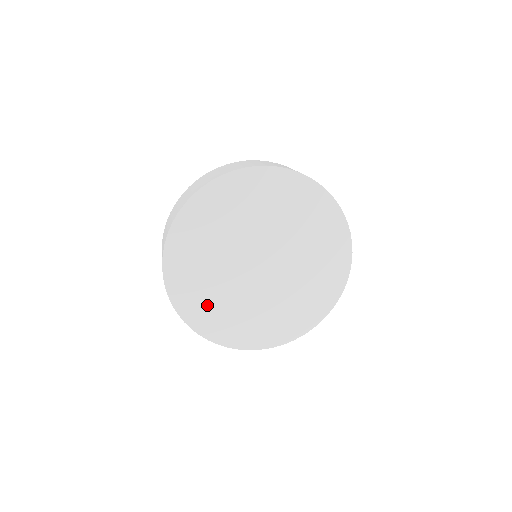
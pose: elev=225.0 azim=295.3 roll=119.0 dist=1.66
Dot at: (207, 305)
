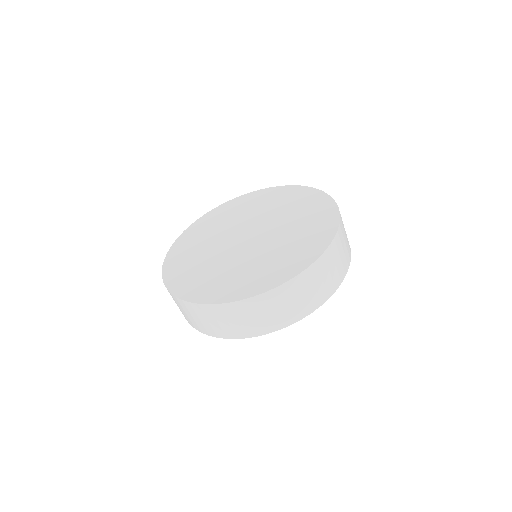
Dot at: (221, 282)
